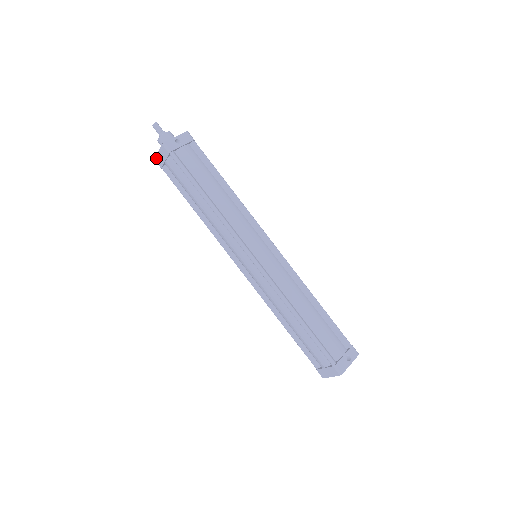
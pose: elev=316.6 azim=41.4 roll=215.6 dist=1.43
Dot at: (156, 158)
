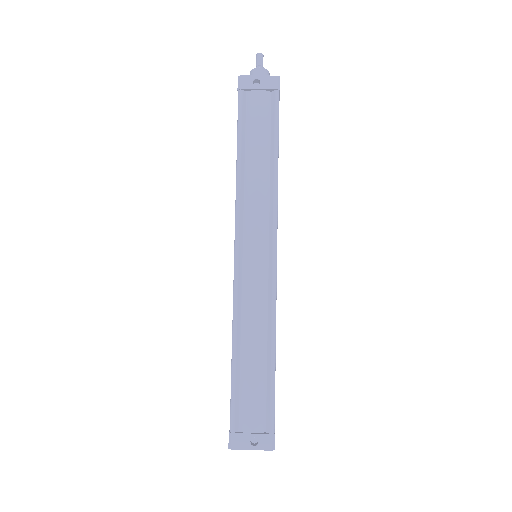
Dot at: occluded
